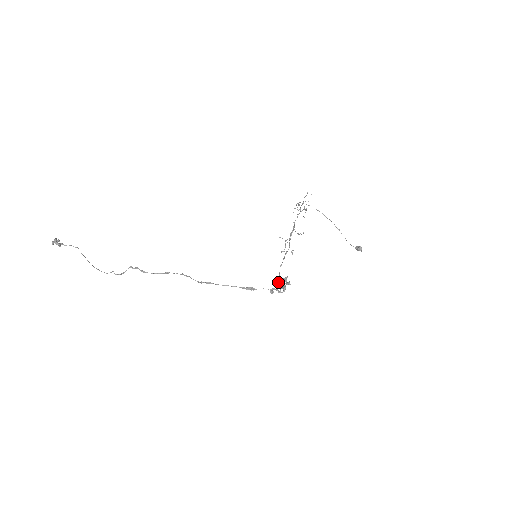
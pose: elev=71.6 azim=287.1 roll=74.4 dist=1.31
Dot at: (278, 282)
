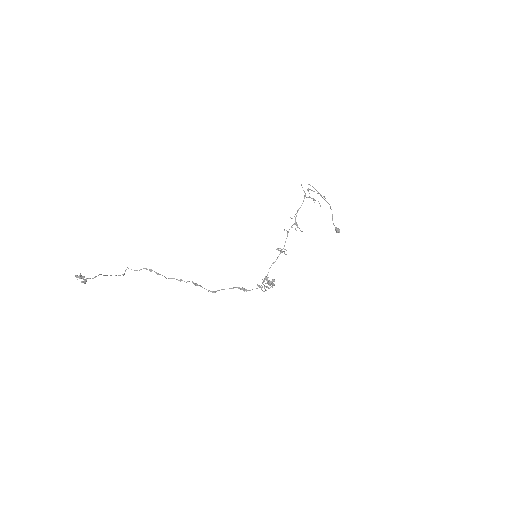
Dot at: occluded
